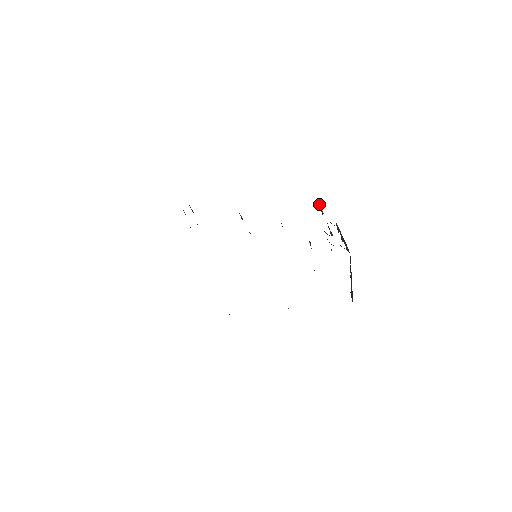
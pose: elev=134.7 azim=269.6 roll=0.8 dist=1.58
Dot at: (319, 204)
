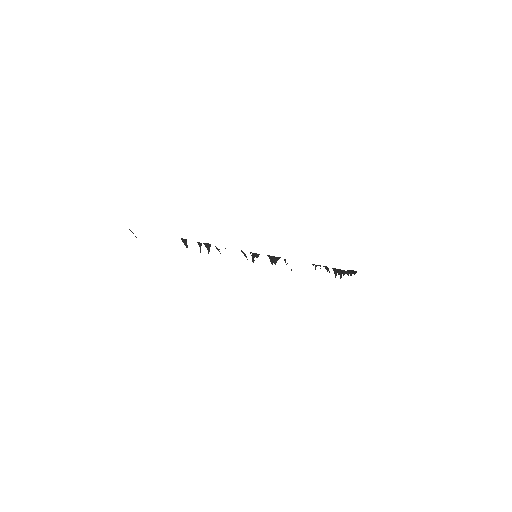
Dot at: occluded
